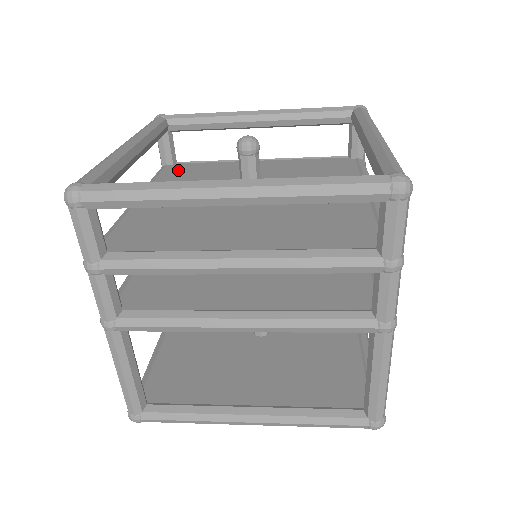
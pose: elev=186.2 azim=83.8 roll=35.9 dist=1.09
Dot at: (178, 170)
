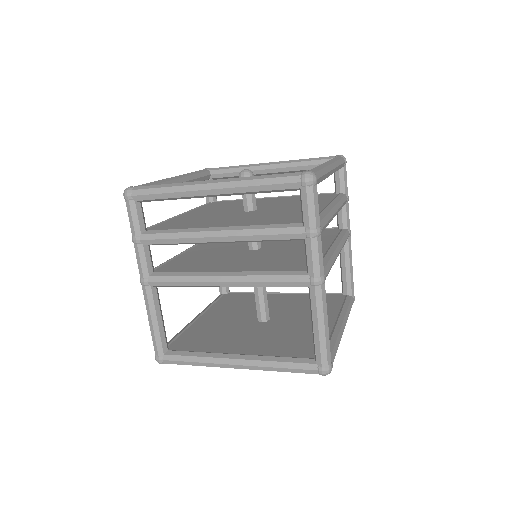
Dot at: (214, 204)
